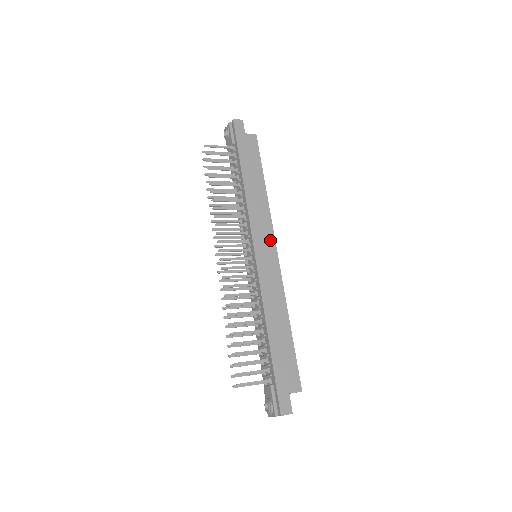
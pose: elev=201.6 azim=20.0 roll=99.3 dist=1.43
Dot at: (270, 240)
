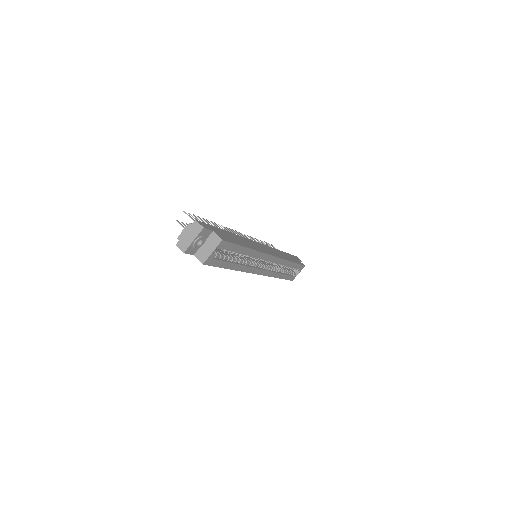
Dot at: (274, 254)
